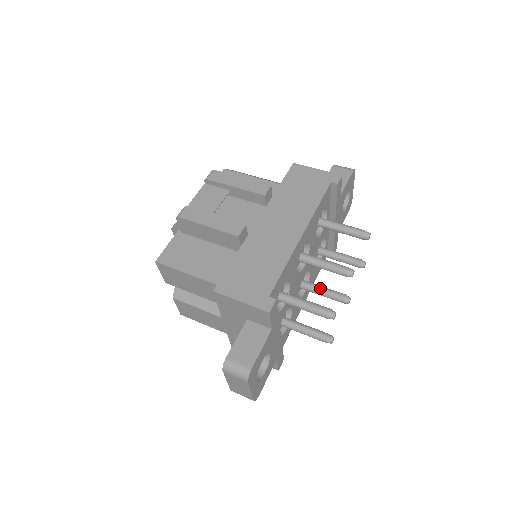
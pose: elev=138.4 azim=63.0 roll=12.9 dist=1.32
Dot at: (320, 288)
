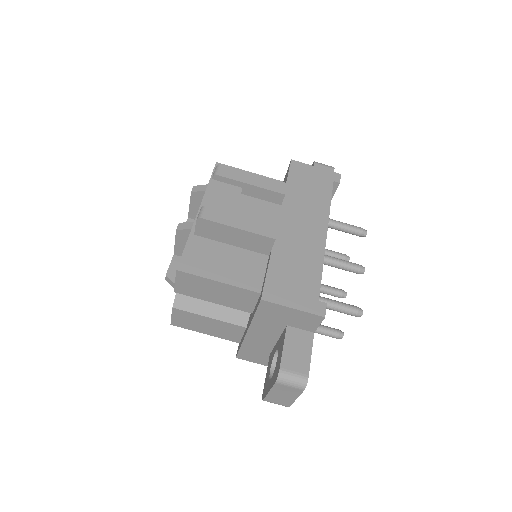
Dot at: occluded
